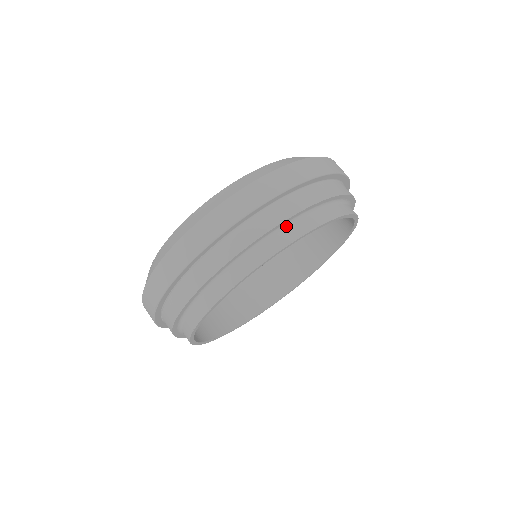
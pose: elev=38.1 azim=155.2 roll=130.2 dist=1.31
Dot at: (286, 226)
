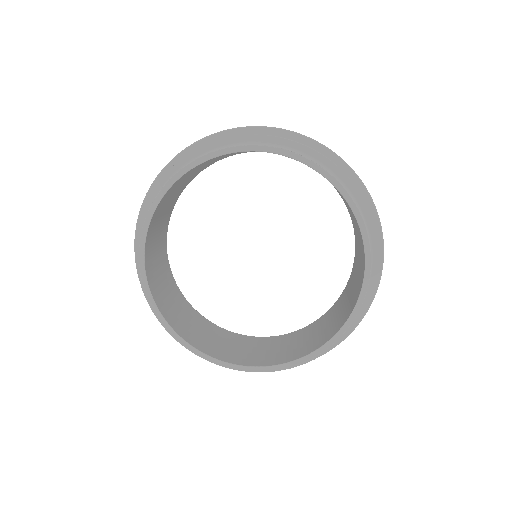
Dot at: occluded
